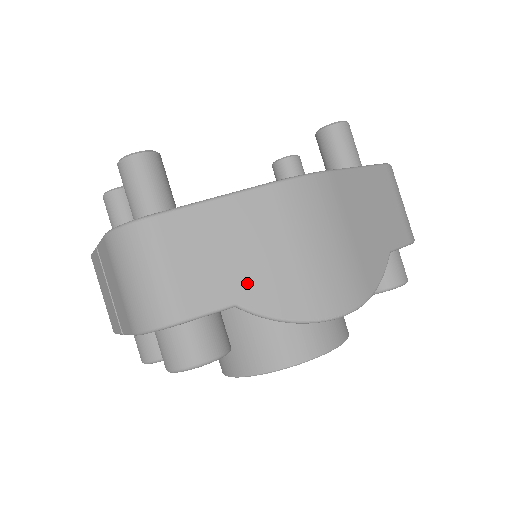
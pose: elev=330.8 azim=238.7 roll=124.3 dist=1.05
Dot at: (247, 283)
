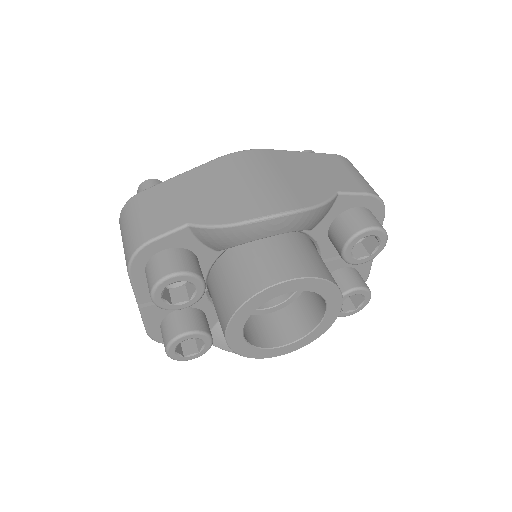
Dot at: (197, 210)
